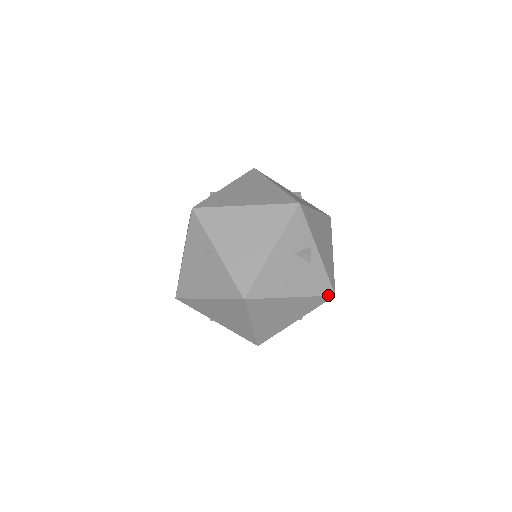
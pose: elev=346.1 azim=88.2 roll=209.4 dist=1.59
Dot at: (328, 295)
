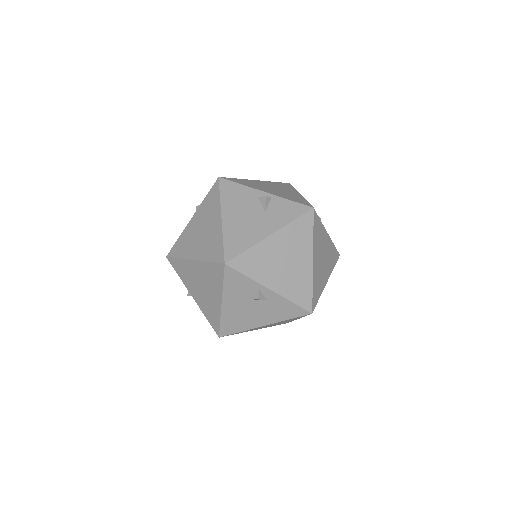
Dot at: (303, 315)
